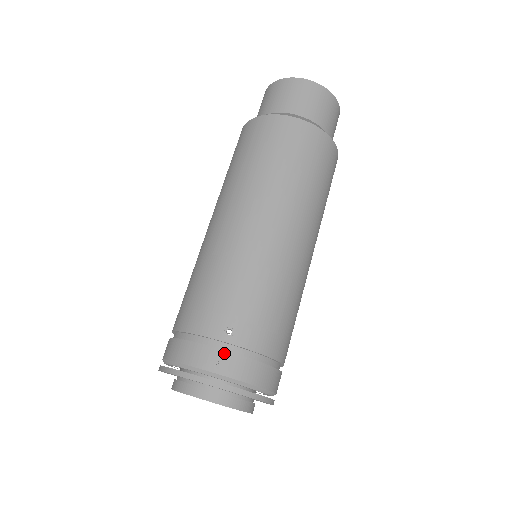
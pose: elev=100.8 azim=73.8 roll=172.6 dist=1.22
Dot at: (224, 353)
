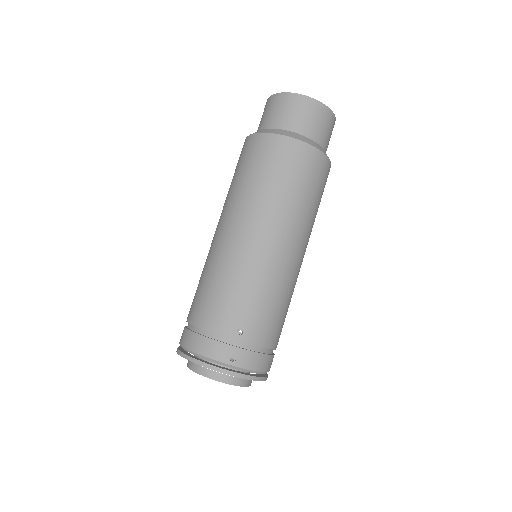
Dot at: (236, 349)
